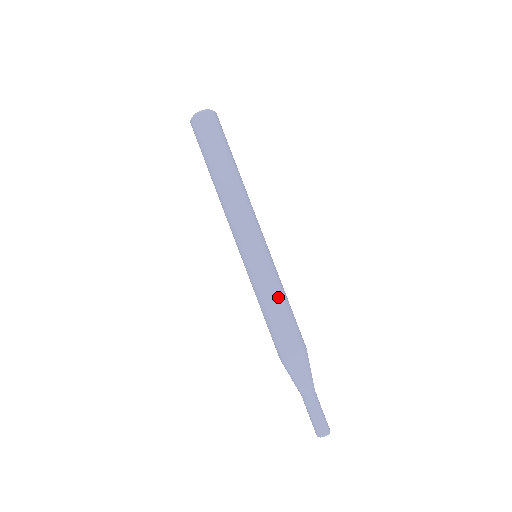
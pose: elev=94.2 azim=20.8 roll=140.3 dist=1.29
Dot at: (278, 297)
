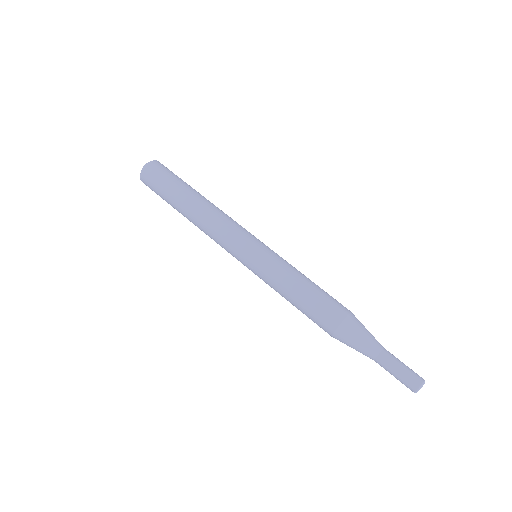
Dot at: (300, 273)
